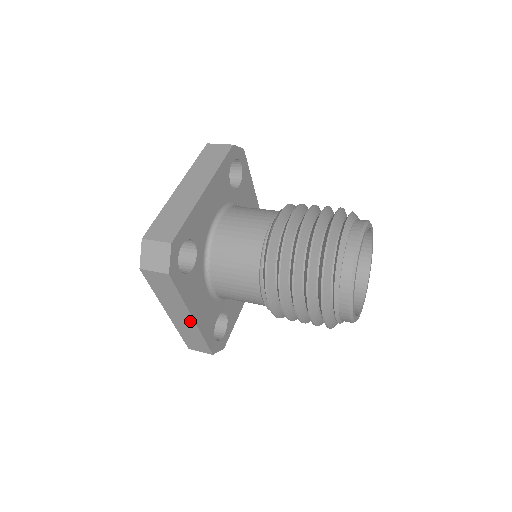
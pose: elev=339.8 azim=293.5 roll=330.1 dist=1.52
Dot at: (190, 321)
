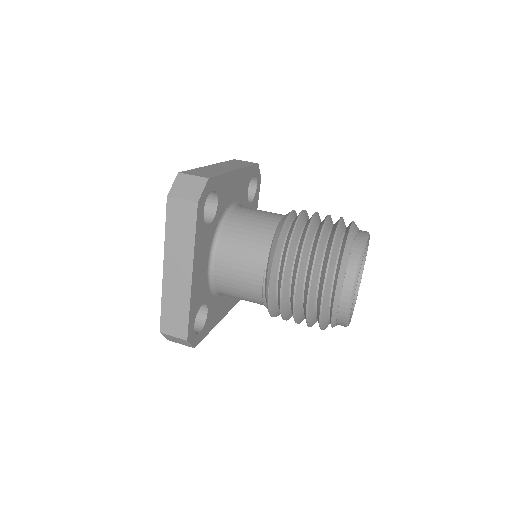
Dot at: occluded
